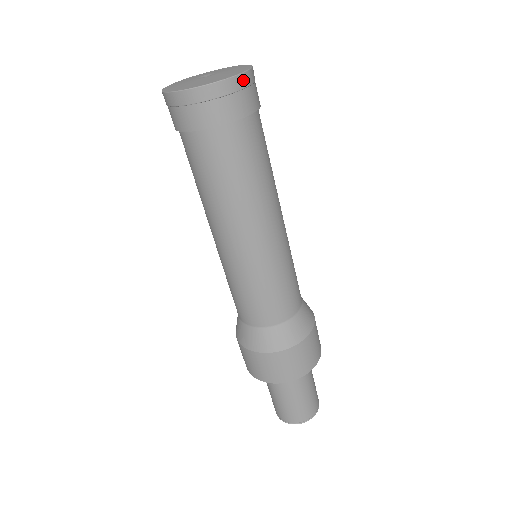
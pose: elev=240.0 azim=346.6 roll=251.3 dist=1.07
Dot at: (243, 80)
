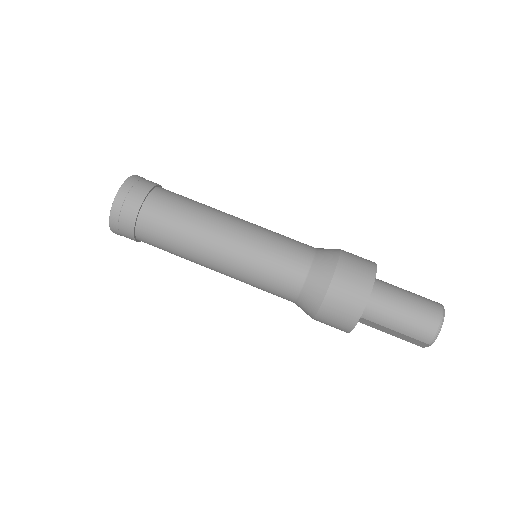
Dot at: (141, 177)
